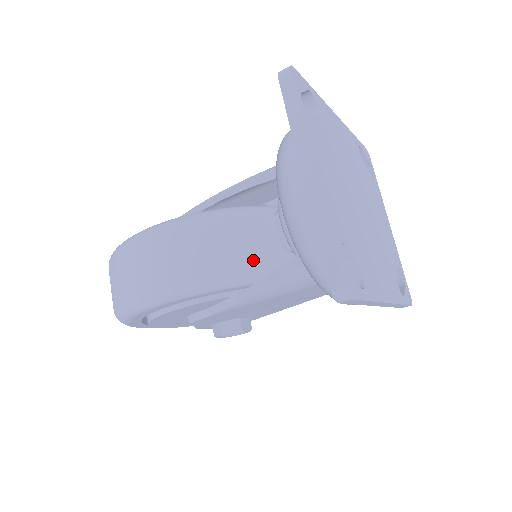
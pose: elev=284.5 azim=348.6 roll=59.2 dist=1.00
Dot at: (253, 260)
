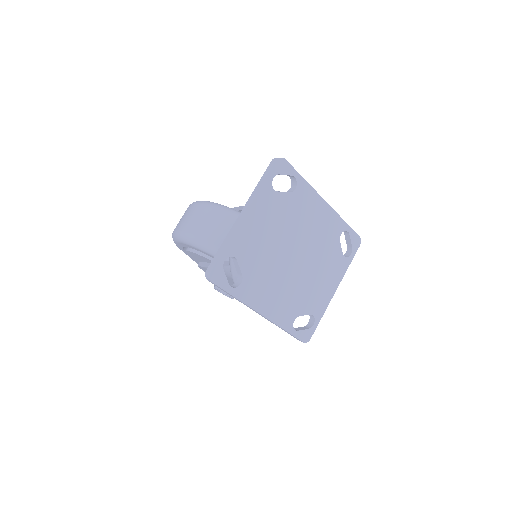
Dot at: occluded
